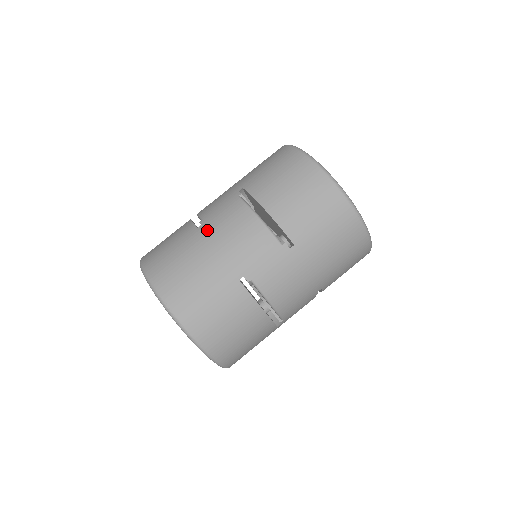
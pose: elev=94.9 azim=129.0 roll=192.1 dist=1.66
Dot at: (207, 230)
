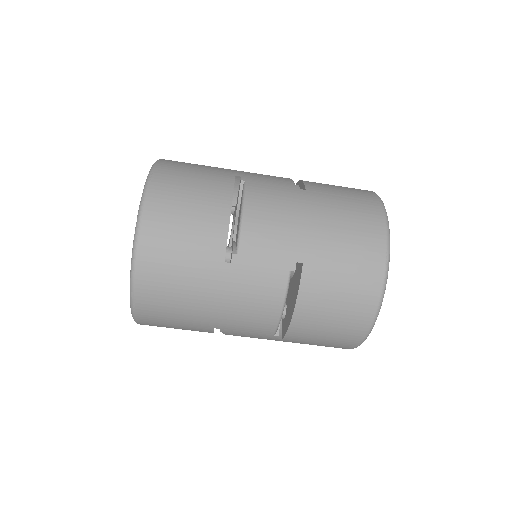
Dot at: (230, 277)
